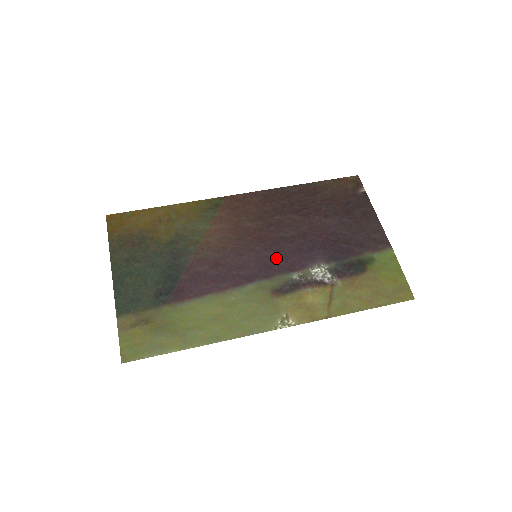
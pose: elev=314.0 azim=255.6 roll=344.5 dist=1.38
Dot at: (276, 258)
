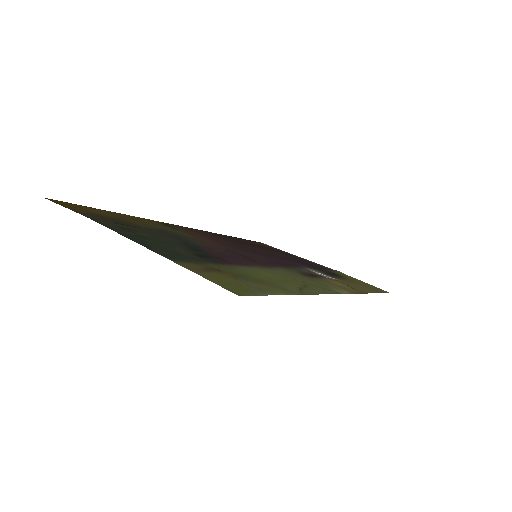
Dot at: (274, 259)
